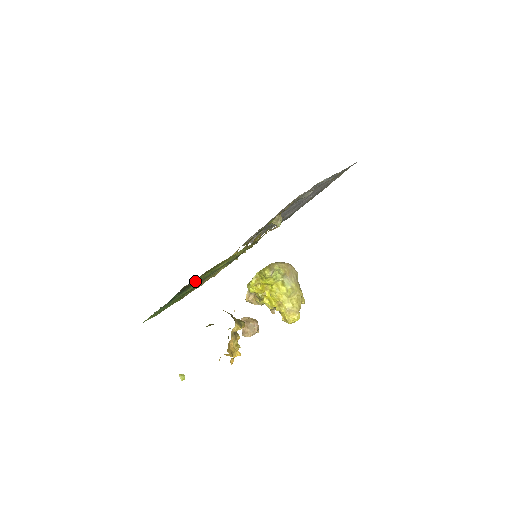
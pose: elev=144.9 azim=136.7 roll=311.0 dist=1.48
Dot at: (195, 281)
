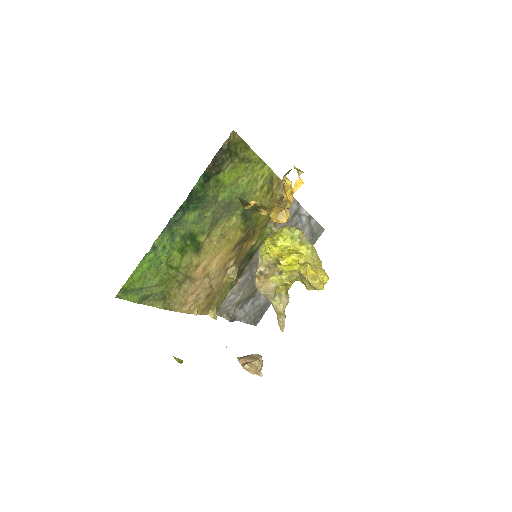
Dot at: (225, 166)
